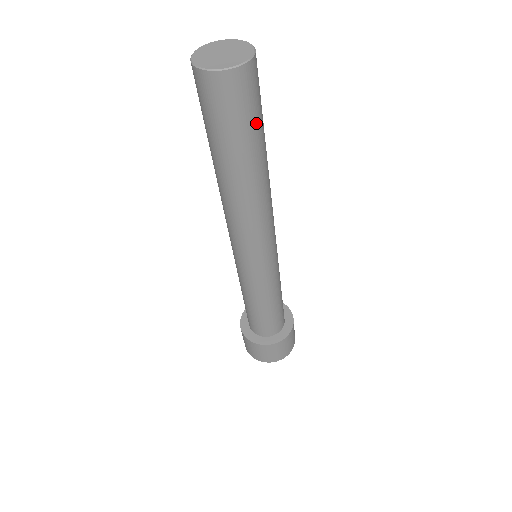
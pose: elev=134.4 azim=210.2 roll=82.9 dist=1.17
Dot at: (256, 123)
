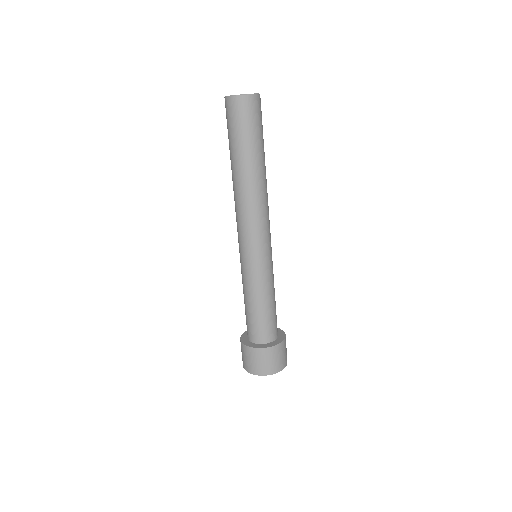
Dot at: occluded
